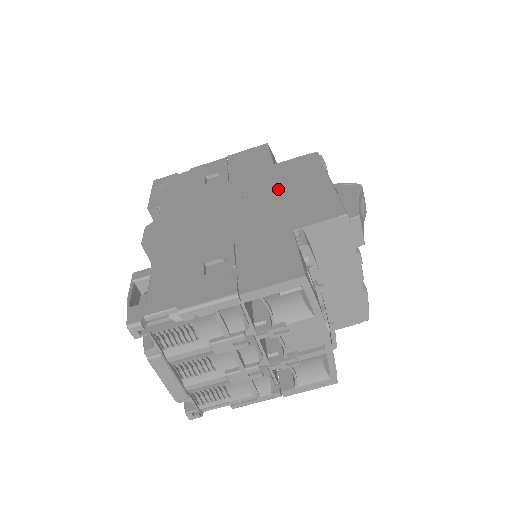
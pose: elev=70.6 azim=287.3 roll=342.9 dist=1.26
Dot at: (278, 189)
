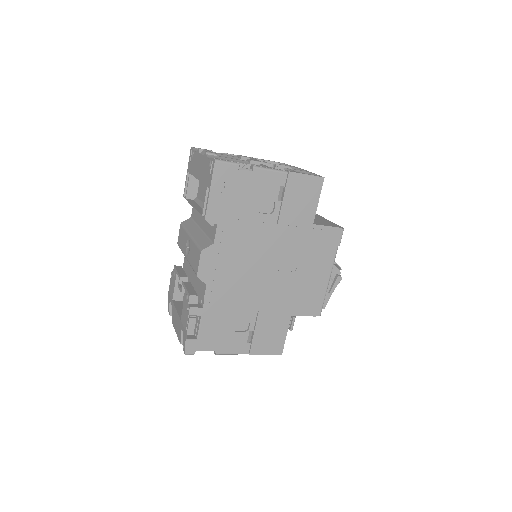
Dot at: (302, 265)
